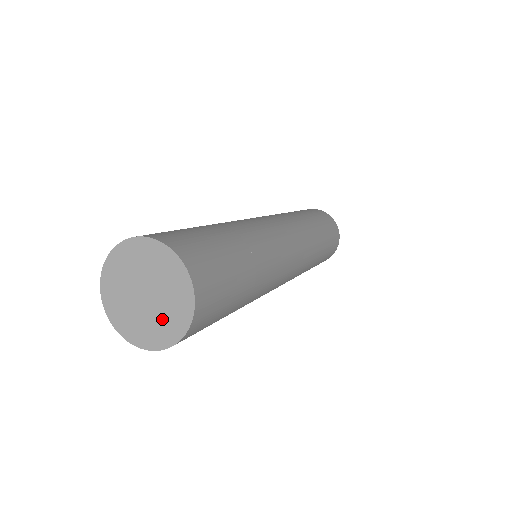
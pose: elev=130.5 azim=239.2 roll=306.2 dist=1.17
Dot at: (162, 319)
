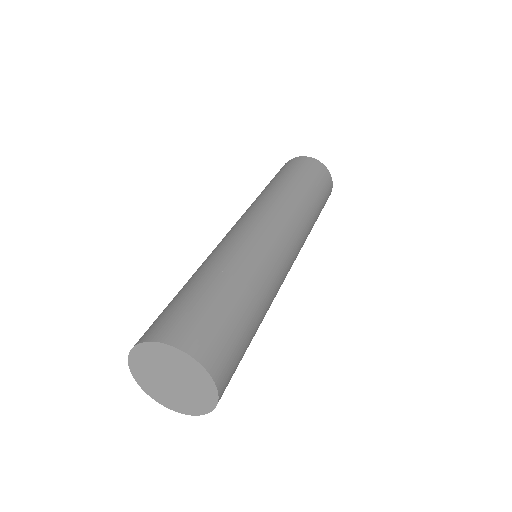
Dot at: (190, 398)
